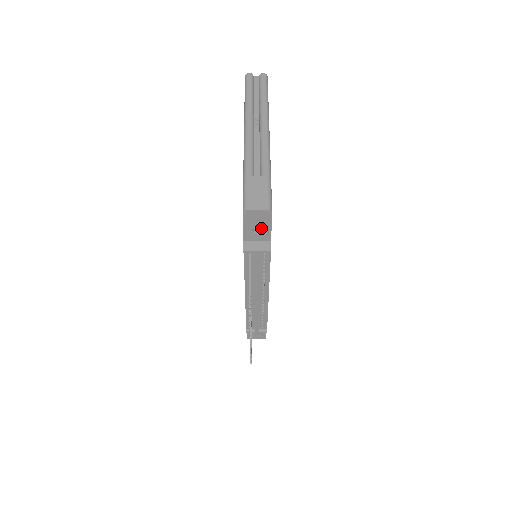
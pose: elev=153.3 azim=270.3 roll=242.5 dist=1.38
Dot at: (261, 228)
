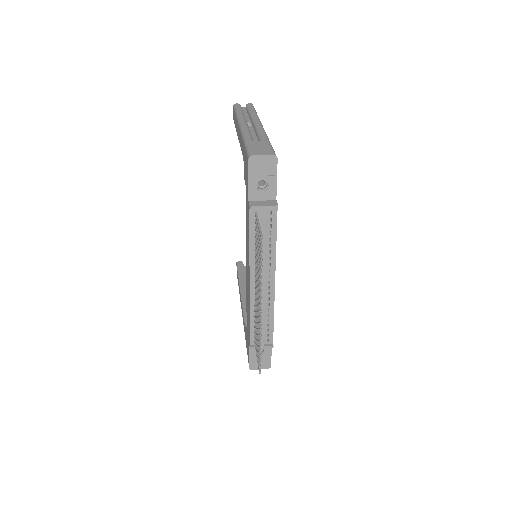
Dot at: (266, 185)
